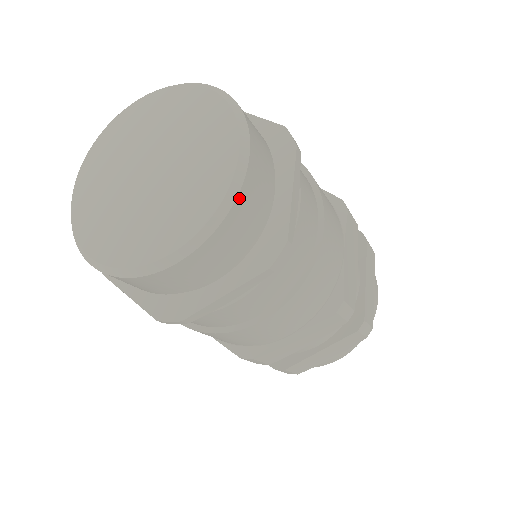
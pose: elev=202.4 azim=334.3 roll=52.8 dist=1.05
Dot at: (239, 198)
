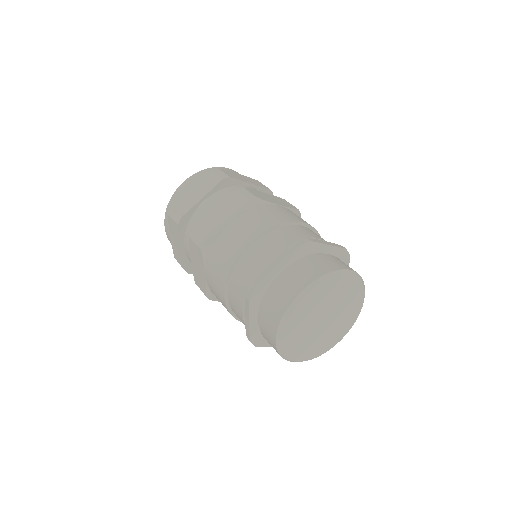
Dot at: occluded
